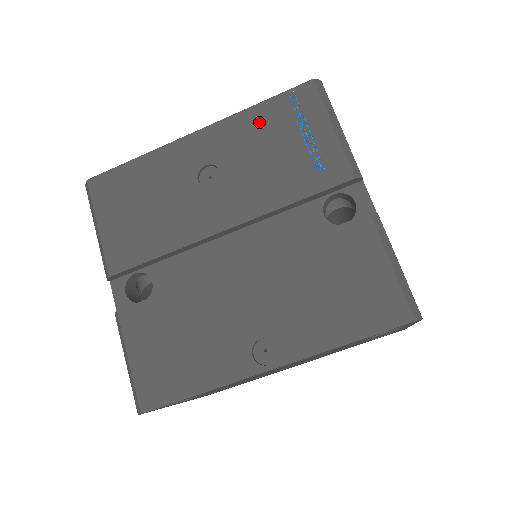
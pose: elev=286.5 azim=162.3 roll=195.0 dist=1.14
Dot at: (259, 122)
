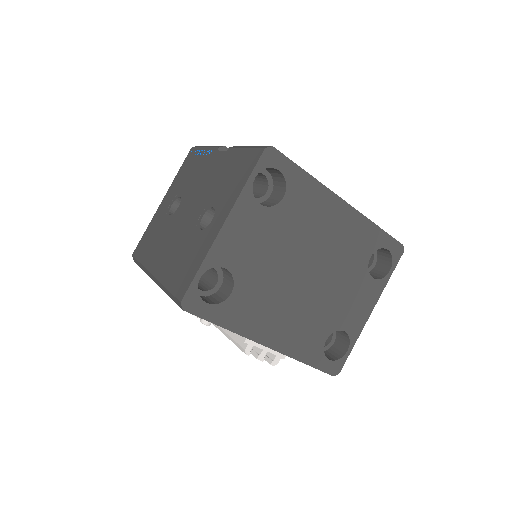
Dot at: occluded
